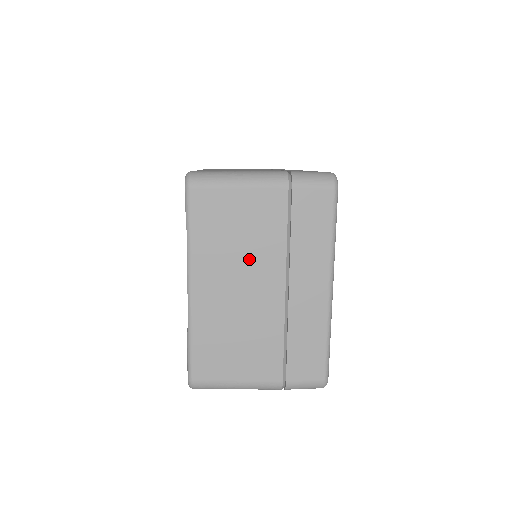
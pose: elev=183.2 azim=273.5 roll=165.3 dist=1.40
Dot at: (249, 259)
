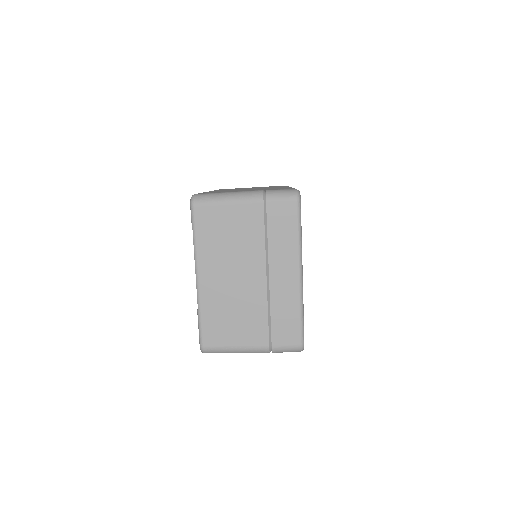
Dot at: (238, 255)
